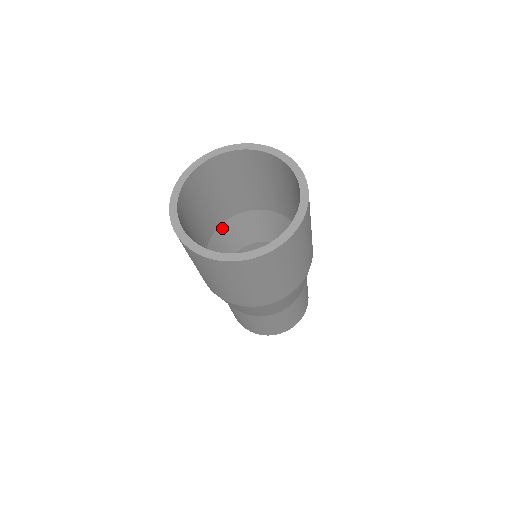
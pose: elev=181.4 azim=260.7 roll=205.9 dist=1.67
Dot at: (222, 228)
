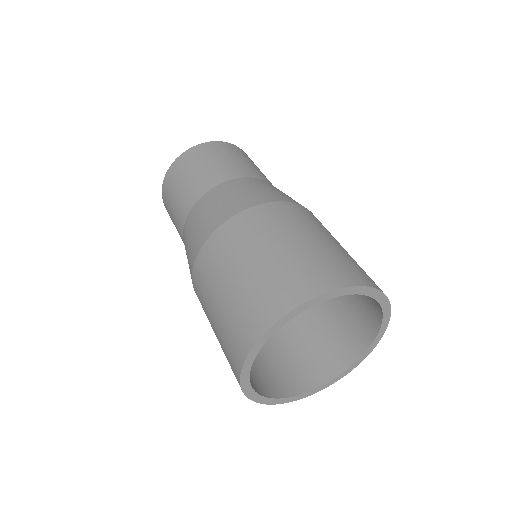
Dot at: occluded
